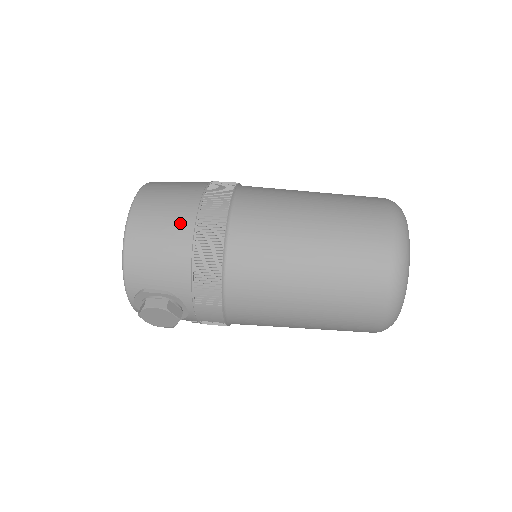
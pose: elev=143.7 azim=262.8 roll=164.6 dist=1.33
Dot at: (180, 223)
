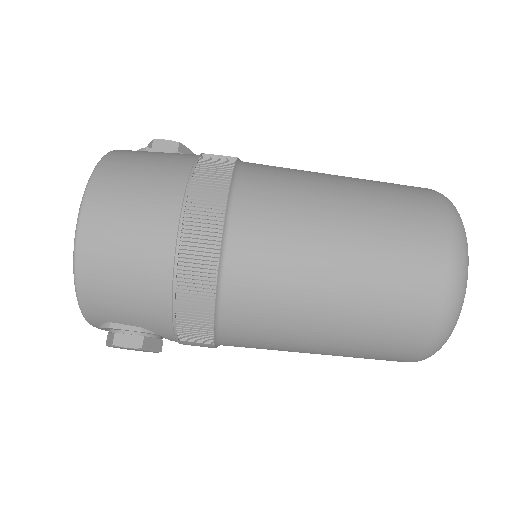
Dot at: (153, 250)
